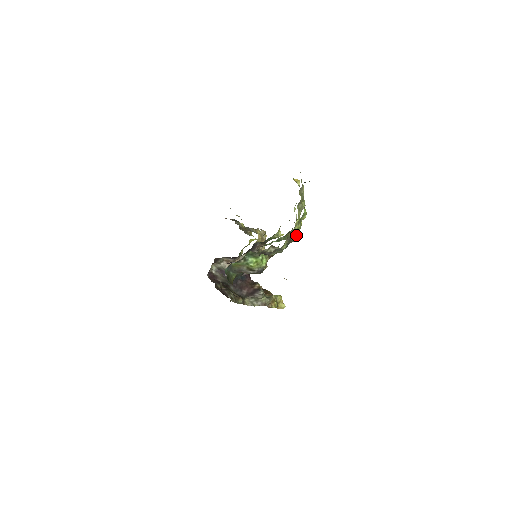
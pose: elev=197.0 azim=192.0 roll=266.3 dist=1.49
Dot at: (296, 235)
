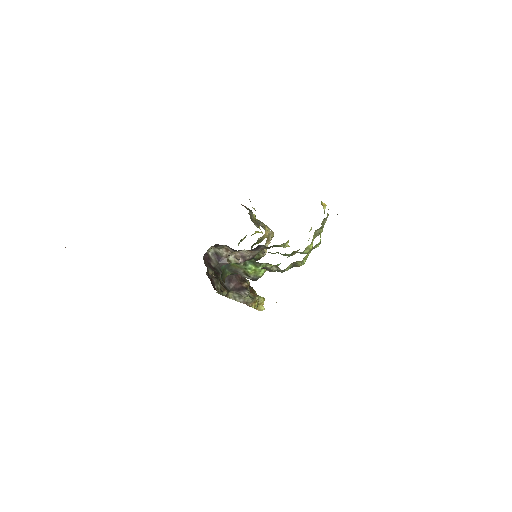
Dot at: occluded
